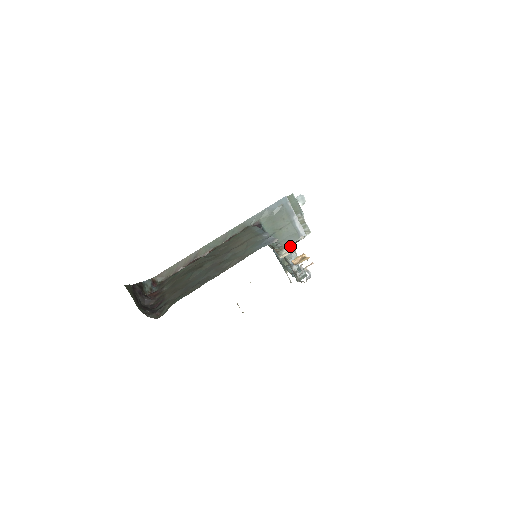
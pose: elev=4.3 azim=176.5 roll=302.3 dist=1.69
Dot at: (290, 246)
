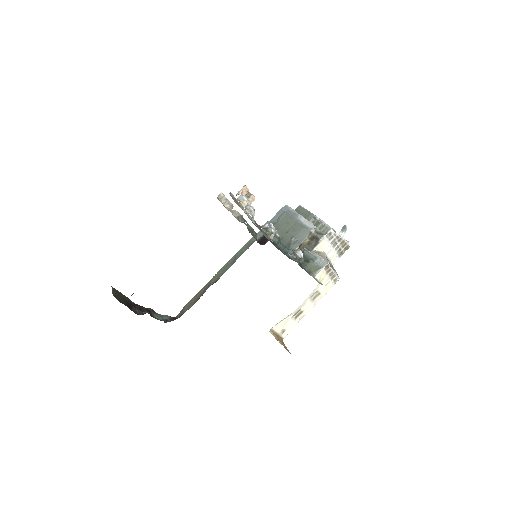
Dot at: (310, 249)
